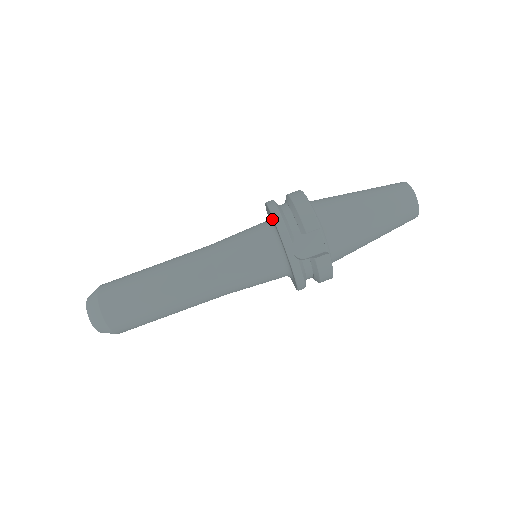
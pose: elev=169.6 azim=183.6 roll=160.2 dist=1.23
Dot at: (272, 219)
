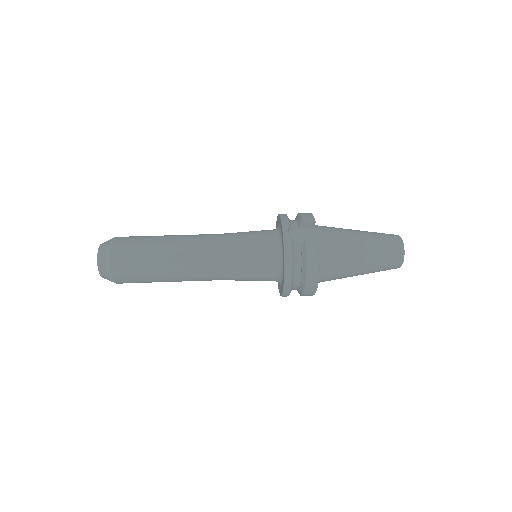
Dot at: (278, 223)
